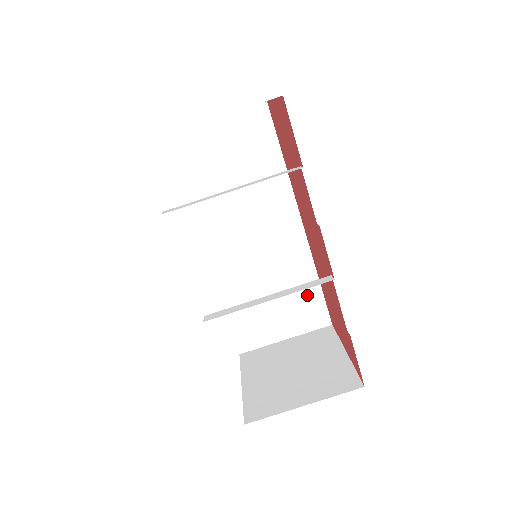
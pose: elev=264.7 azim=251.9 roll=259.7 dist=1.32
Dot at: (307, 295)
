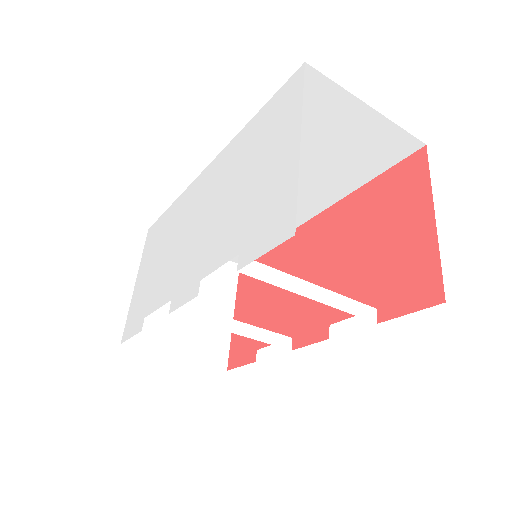
Dot at: occluded
